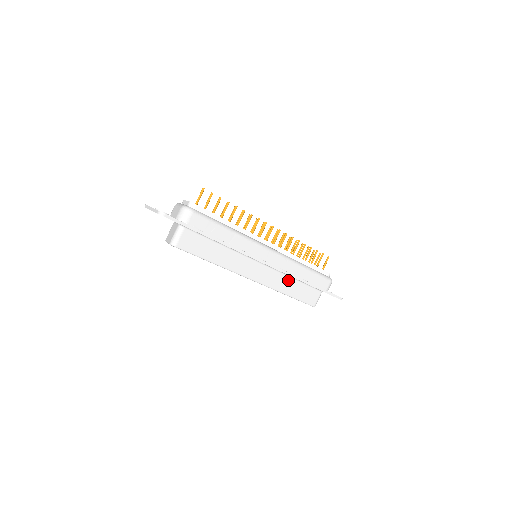
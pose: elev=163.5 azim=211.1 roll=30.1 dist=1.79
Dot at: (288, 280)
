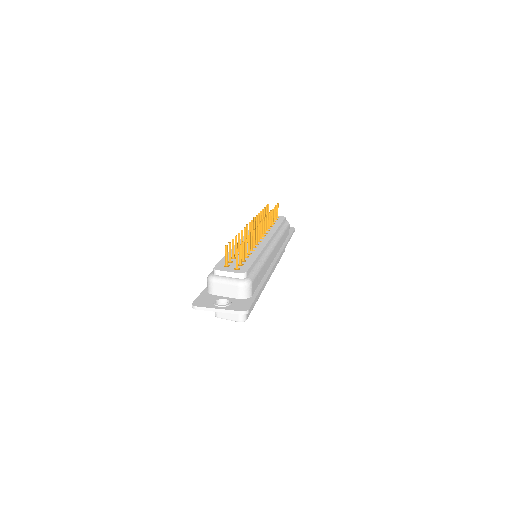
Dot at: occluded
